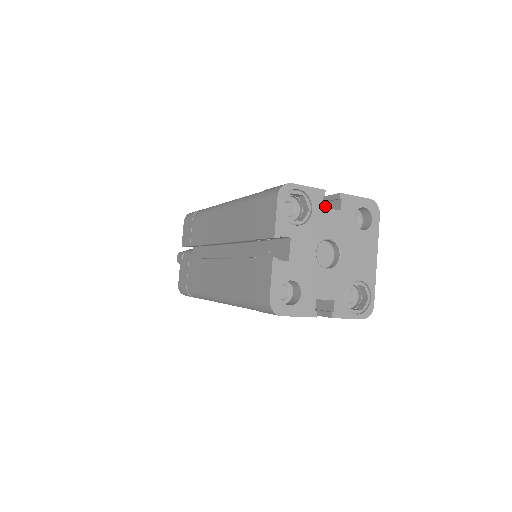
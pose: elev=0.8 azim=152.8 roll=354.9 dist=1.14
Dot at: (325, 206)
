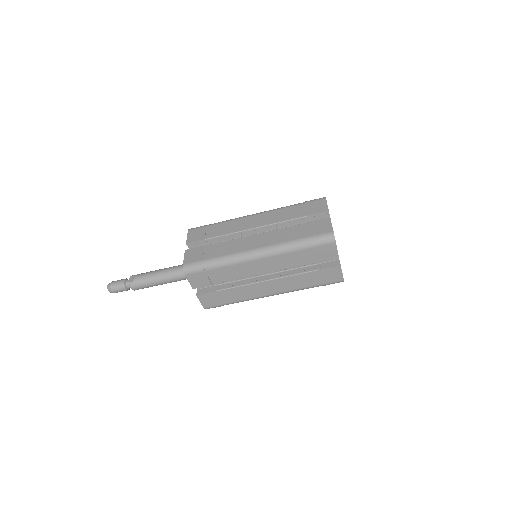
Dot at: occluded
